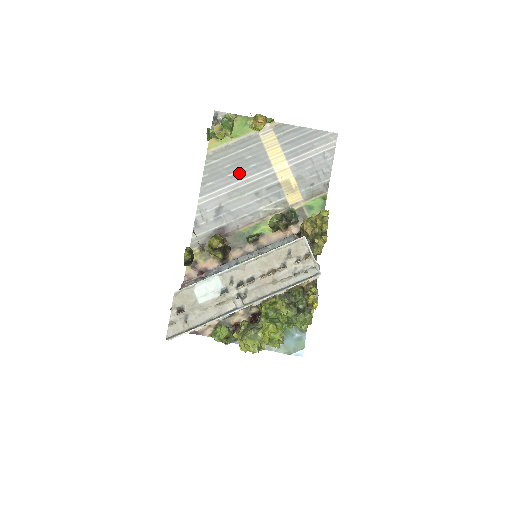
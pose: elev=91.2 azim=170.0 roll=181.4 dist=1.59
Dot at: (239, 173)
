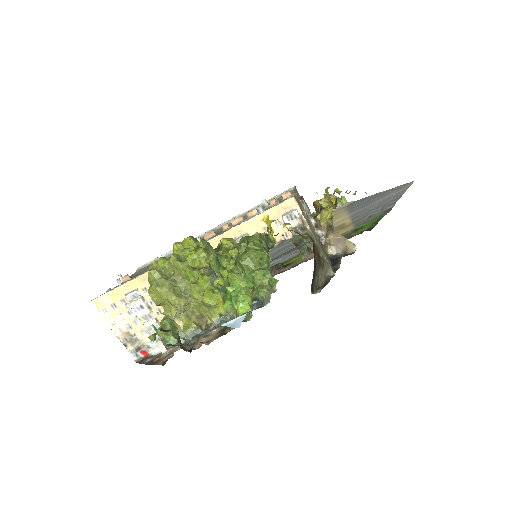
Dot at: occluded
